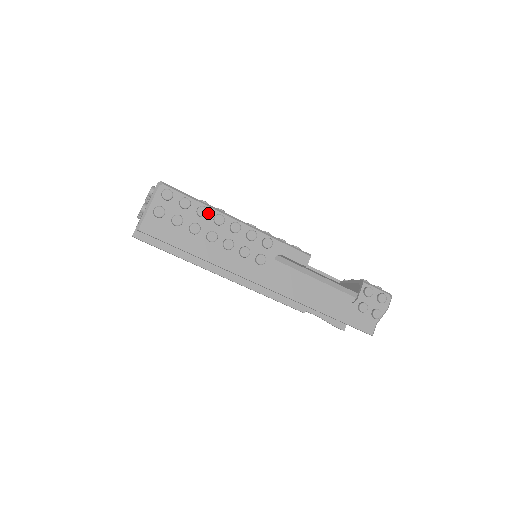
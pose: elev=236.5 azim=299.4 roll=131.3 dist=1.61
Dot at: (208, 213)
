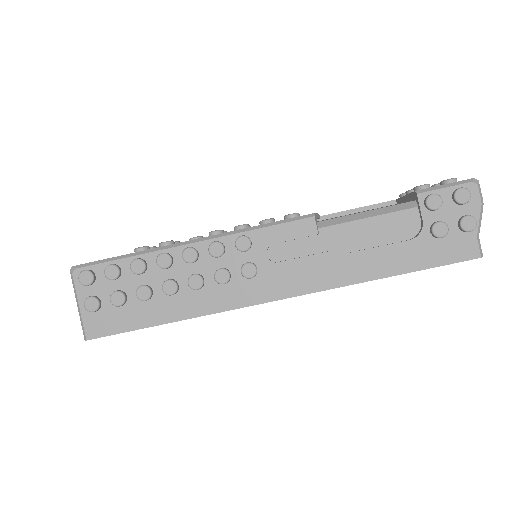
Dot at: (147, 262)
